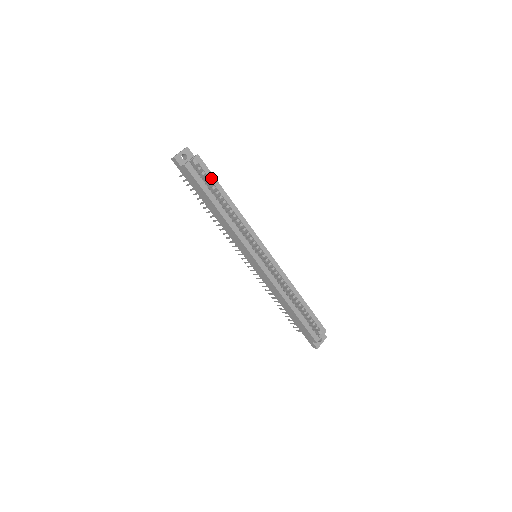
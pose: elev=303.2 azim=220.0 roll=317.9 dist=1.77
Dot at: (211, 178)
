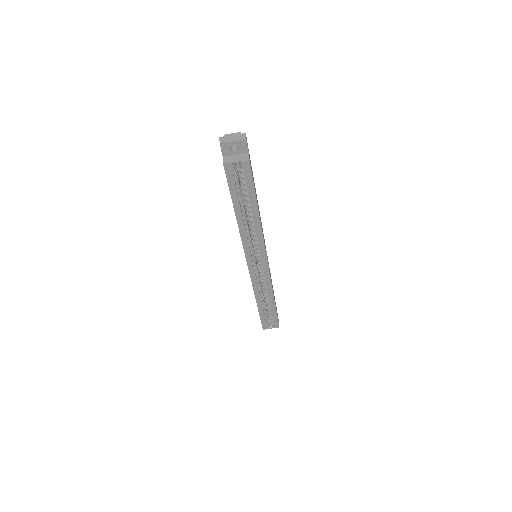
Dot at: (249, 188)
